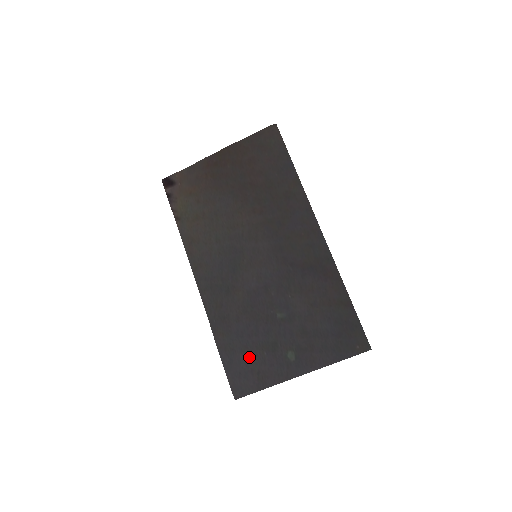
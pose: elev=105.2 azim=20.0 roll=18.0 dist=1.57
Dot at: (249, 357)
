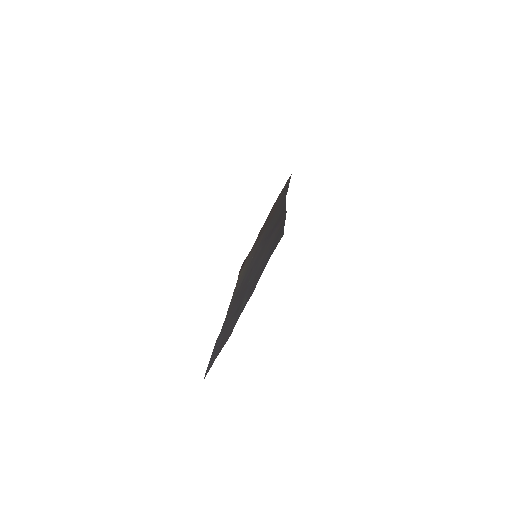
Dot at: (224, 333)
